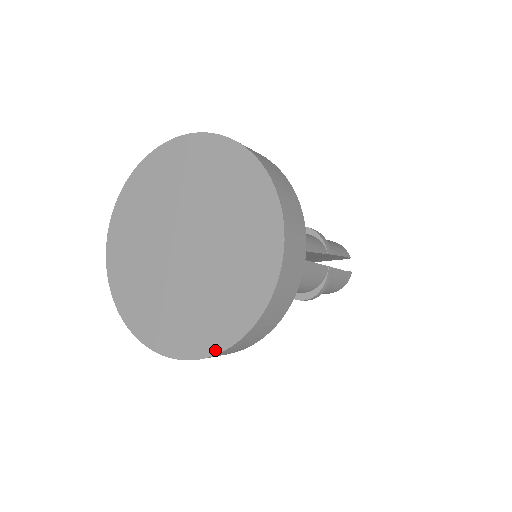
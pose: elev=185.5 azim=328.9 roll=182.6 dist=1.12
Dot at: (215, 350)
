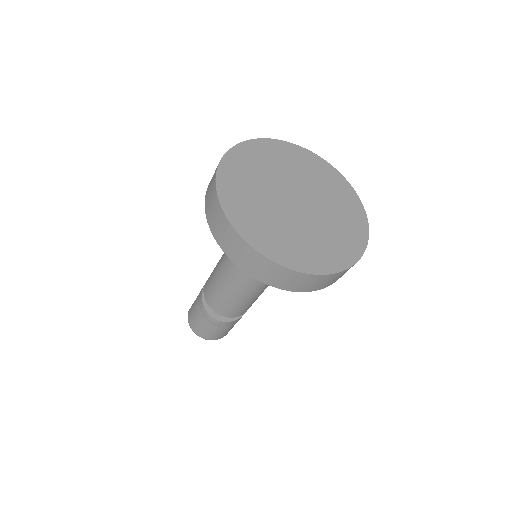
Dot at: (295, 267)
